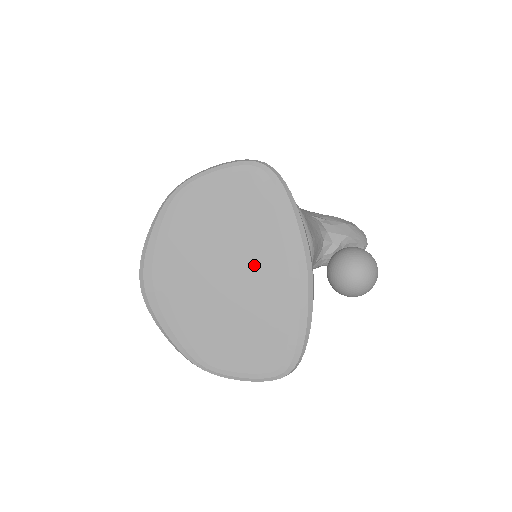
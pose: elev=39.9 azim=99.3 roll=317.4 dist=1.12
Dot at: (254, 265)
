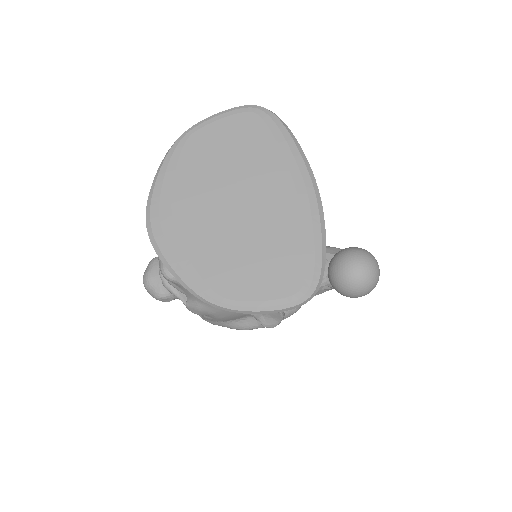
Dot at: (261, 190)
